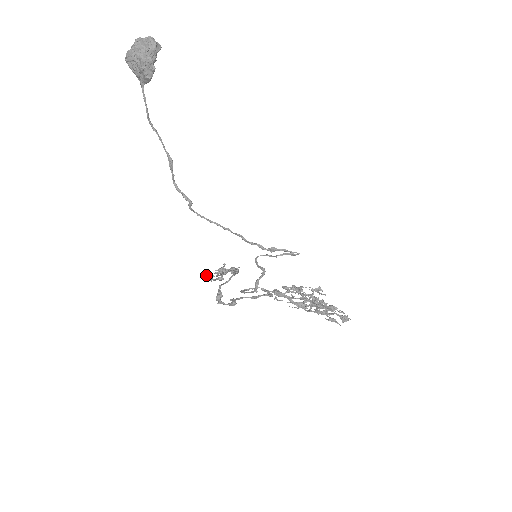
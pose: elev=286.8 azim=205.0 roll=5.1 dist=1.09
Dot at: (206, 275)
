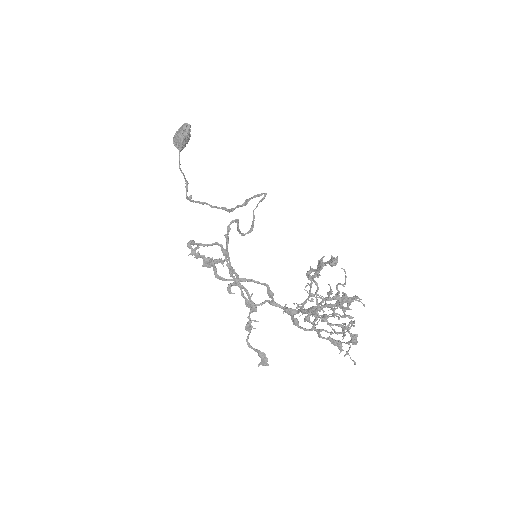
Dot at: occluded
